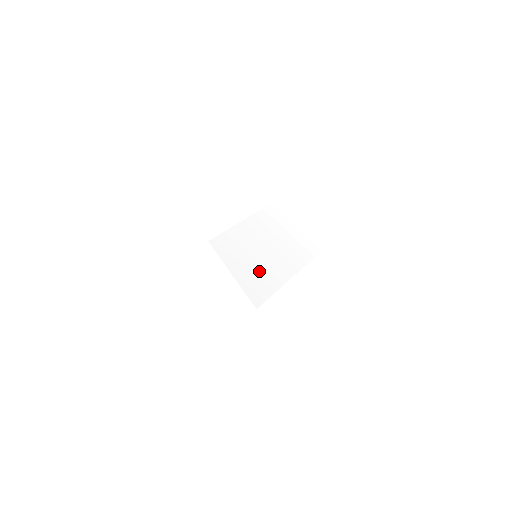
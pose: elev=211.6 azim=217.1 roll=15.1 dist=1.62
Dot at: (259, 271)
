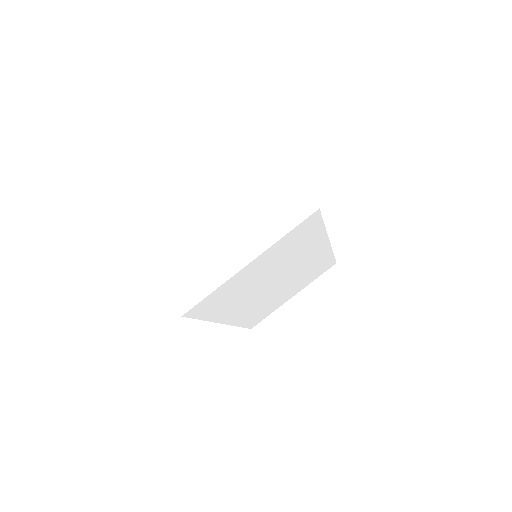
Dot at: occluded
